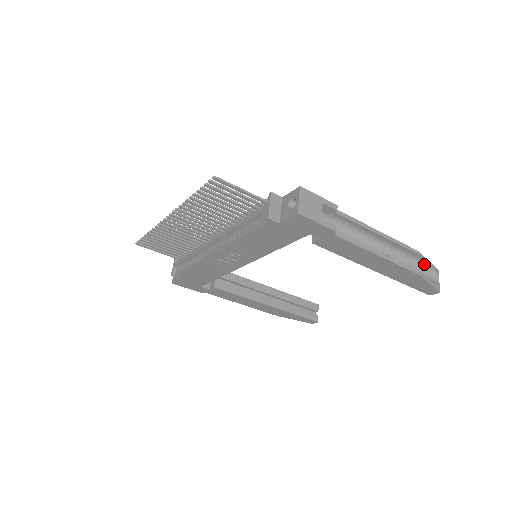
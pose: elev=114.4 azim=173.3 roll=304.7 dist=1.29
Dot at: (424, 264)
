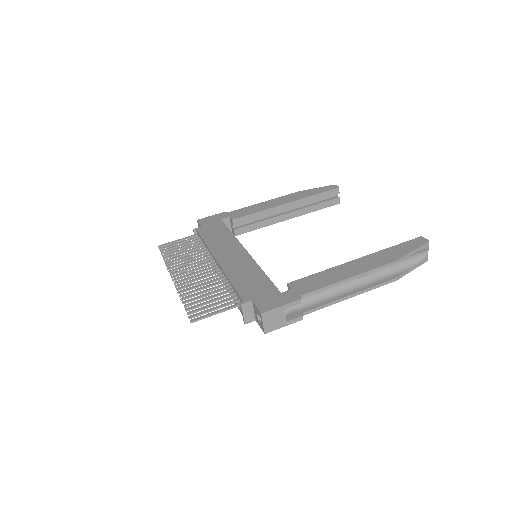
Dot at: (408, 255)
